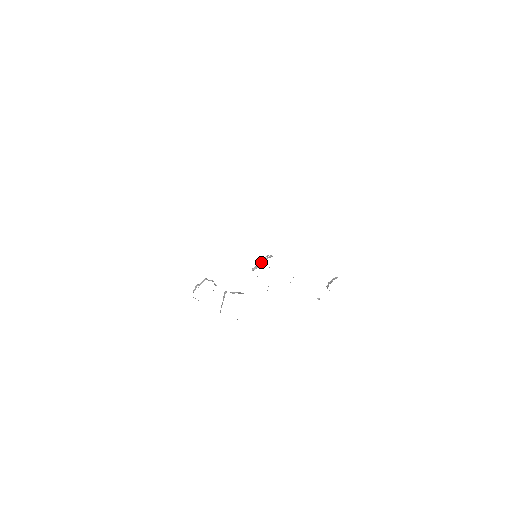
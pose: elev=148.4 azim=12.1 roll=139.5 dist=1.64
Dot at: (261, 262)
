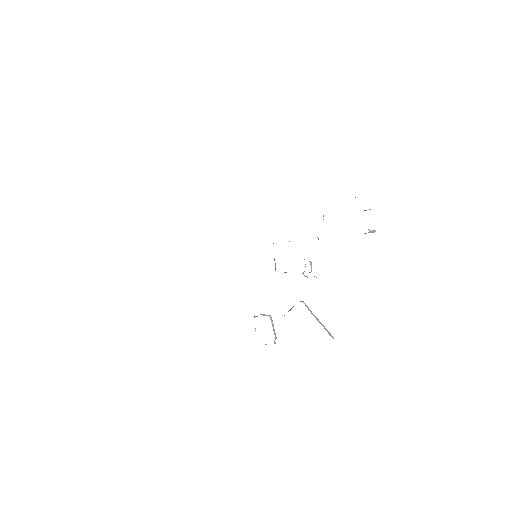
Dot at: occluded
